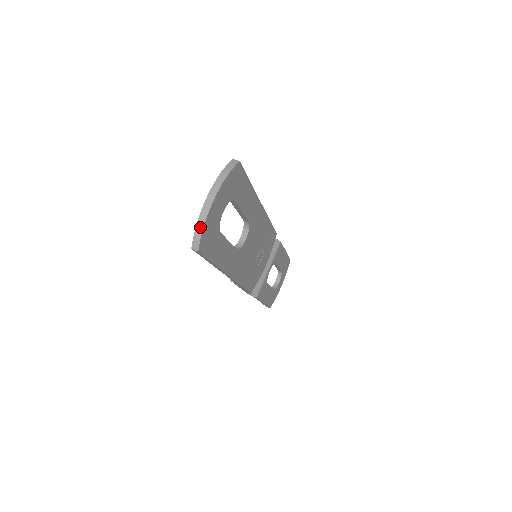
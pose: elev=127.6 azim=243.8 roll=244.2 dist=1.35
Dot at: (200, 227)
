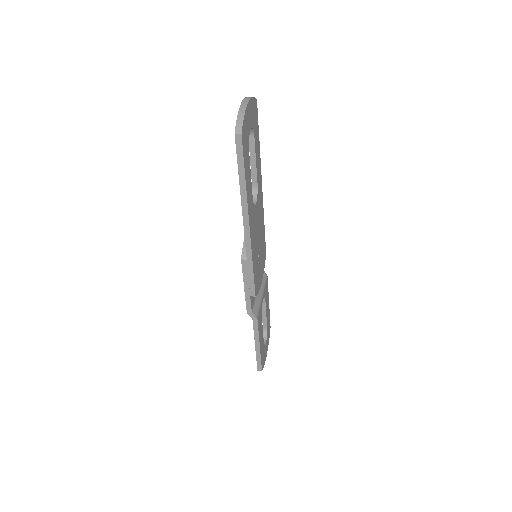
Dot at: (241, 115)
